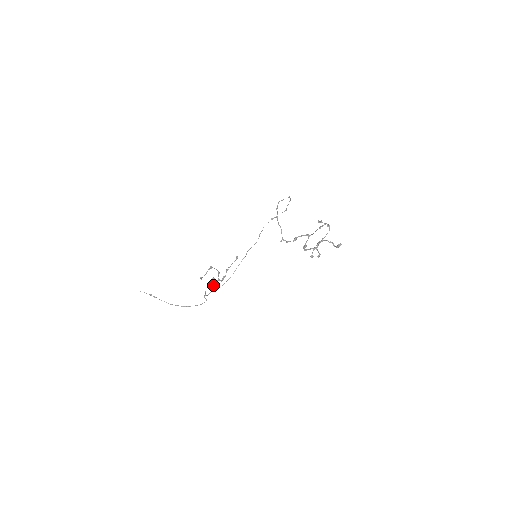
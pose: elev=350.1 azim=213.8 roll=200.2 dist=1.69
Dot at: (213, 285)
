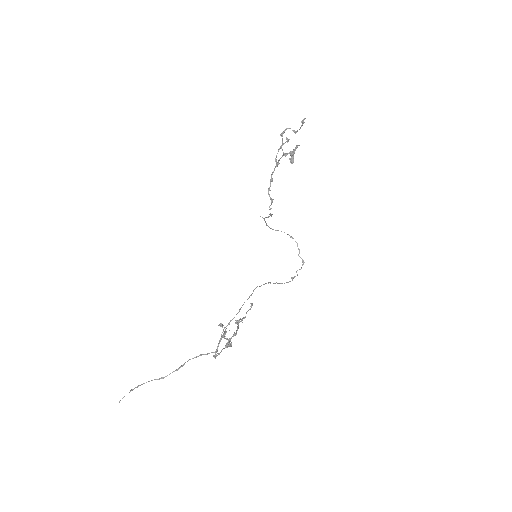
Dot at: (224, 337)
